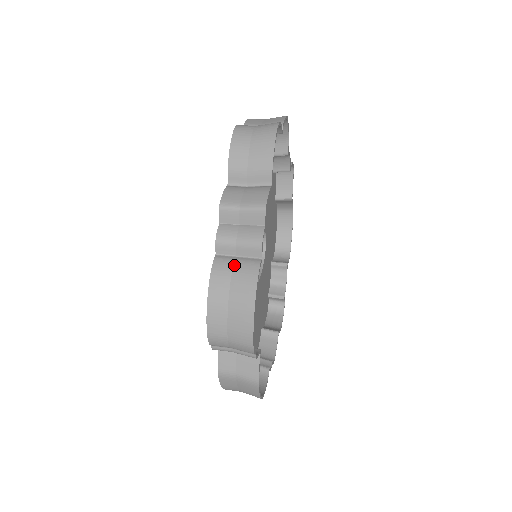
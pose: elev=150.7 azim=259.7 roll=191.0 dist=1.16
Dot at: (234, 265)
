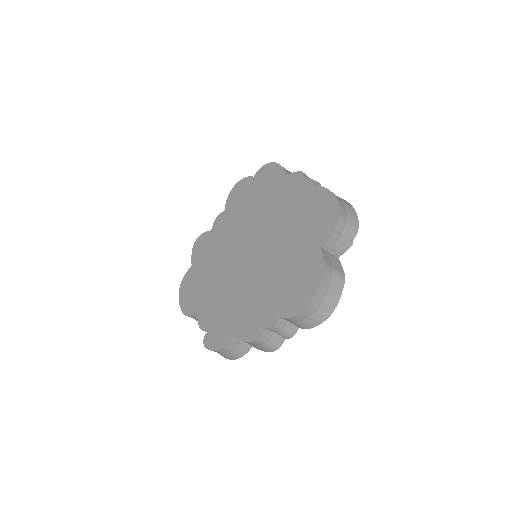
Dot at: occluded
